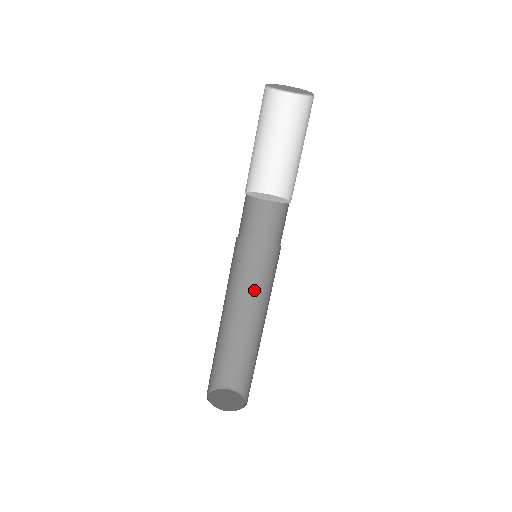
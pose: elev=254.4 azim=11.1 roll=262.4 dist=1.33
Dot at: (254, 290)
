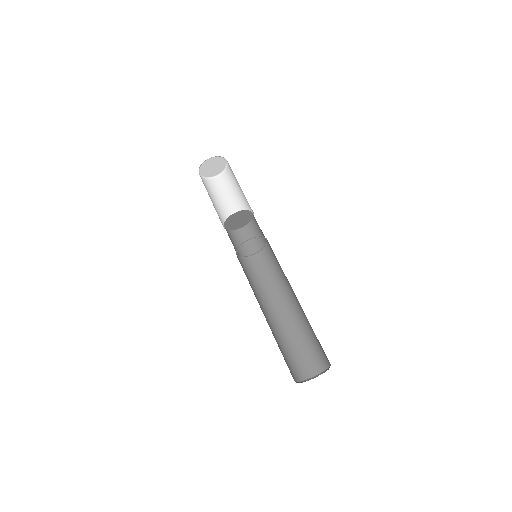
Dot at: (266, 292)
